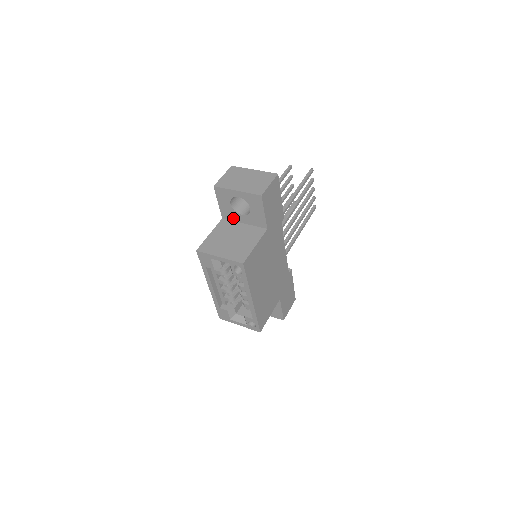
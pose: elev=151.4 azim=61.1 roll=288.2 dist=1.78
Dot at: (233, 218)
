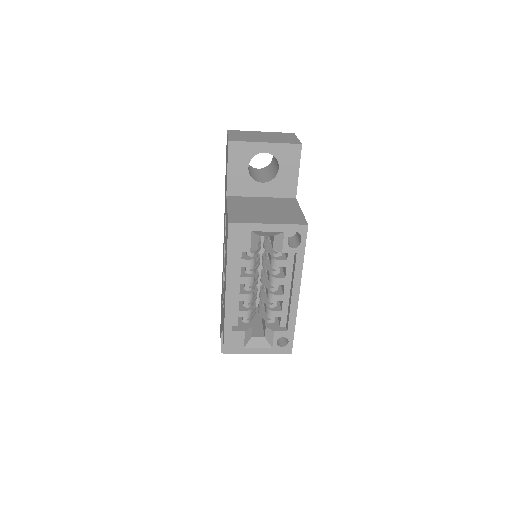
Dot at: (245, 191)
